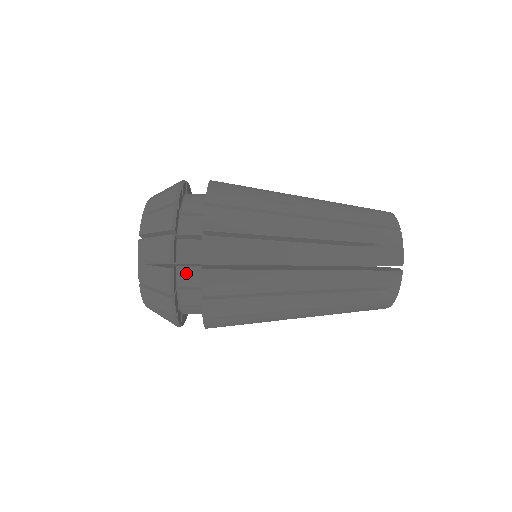
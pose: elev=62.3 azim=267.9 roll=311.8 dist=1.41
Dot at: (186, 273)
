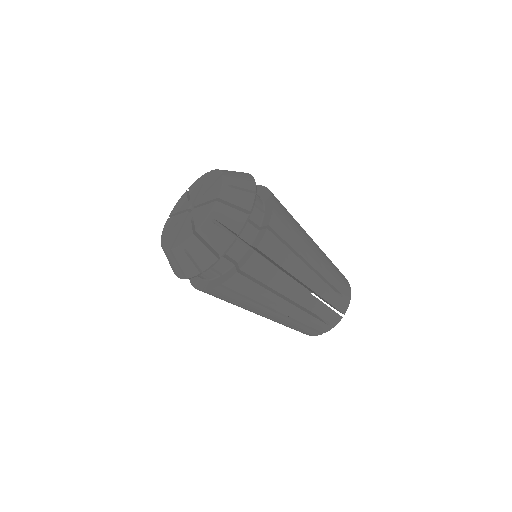
Dot at: (235, 246)
